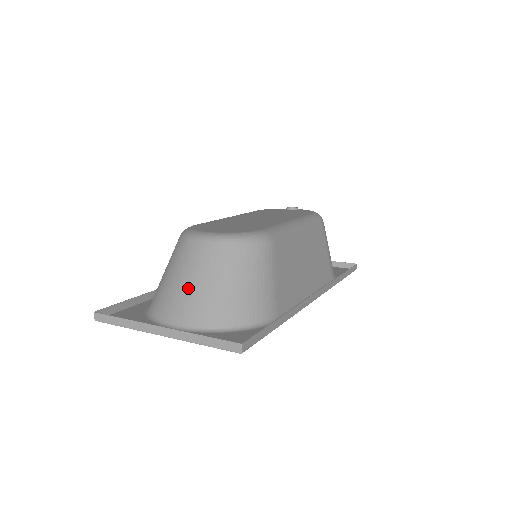
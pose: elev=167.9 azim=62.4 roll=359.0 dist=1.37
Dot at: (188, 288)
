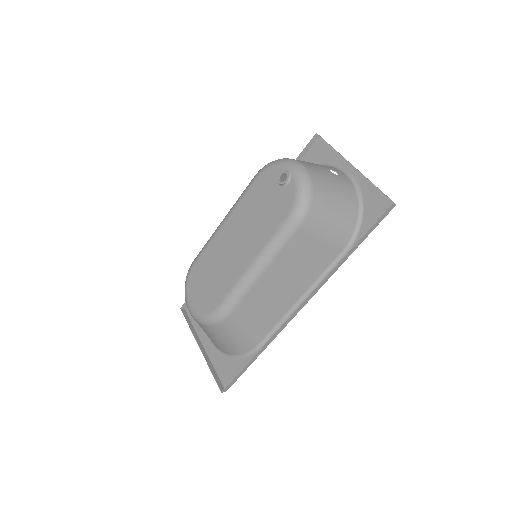
Dot at: occluded
